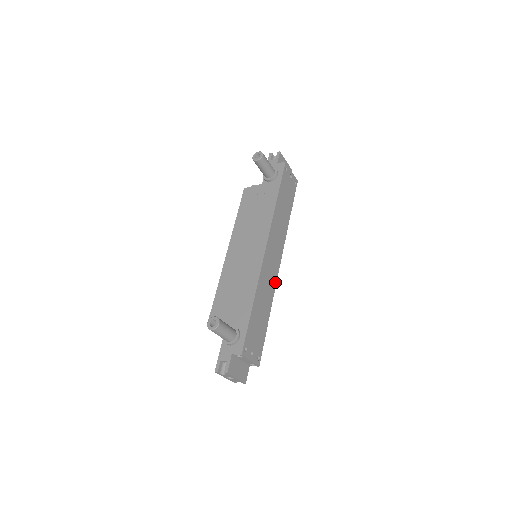
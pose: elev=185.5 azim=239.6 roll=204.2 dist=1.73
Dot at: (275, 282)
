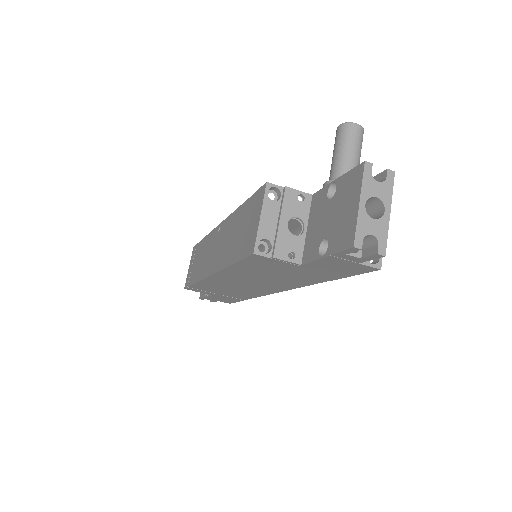
Dot at: occluded
